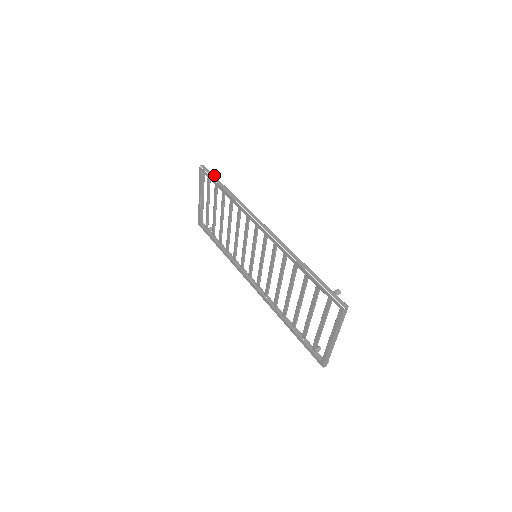
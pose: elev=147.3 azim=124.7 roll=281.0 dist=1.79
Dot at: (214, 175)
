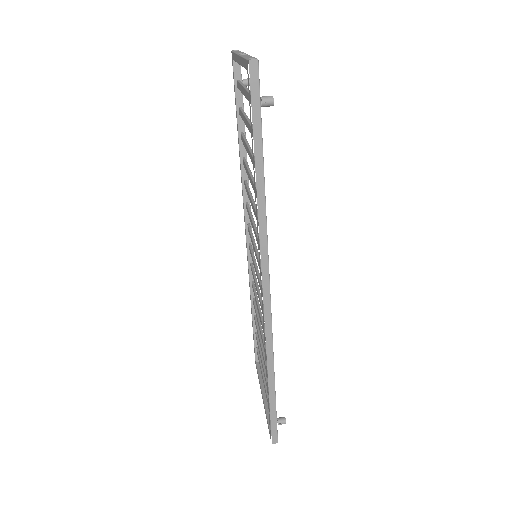
Dot at: (267, 103)
